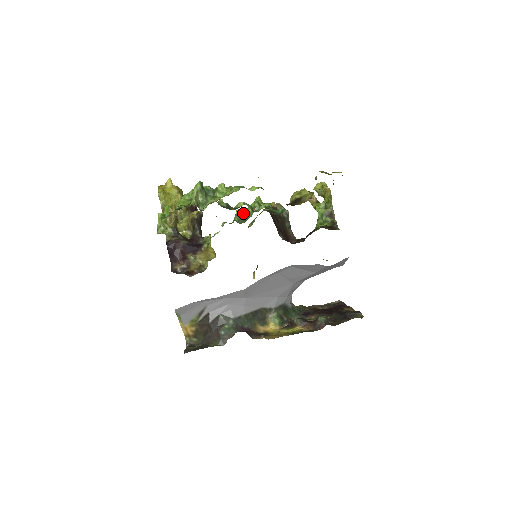
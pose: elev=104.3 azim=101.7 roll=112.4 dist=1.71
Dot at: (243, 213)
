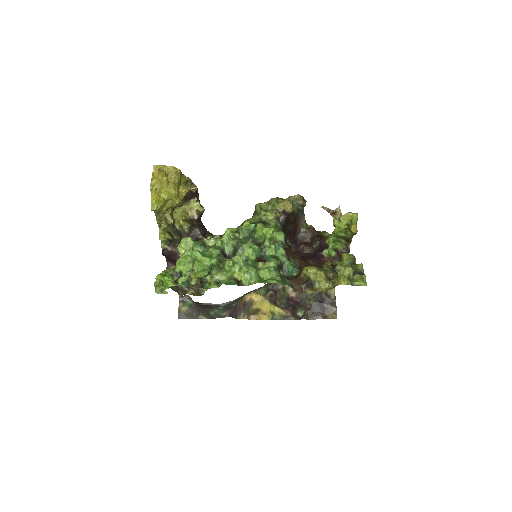
Dot at: (251, 230)
